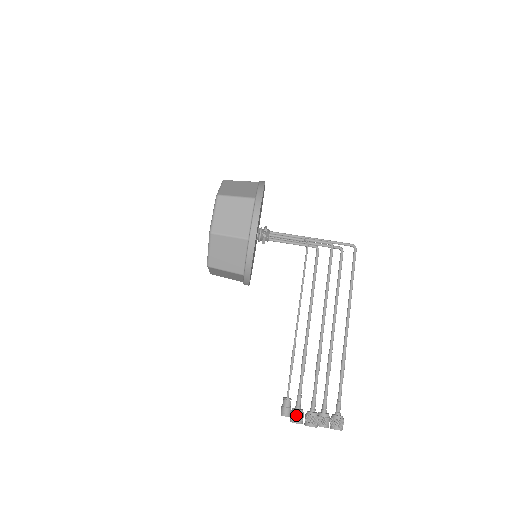
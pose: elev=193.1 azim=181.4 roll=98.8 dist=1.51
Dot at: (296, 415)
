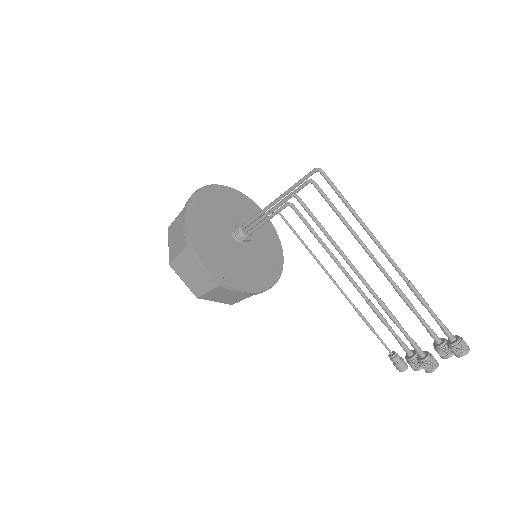
Dot at: (411, 365)
